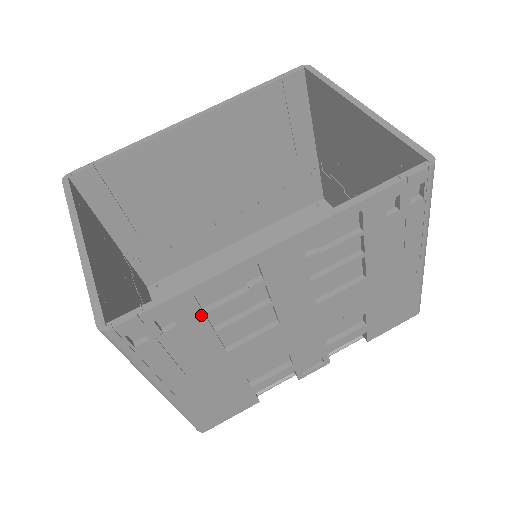
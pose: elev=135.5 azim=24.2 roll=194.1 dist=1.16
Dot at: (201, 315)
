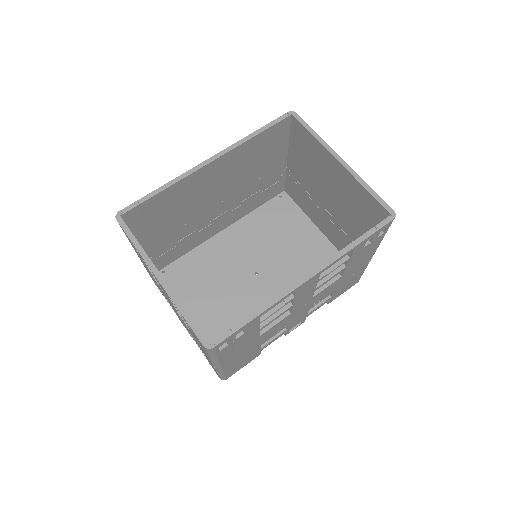
Dot at: (258, 324)
